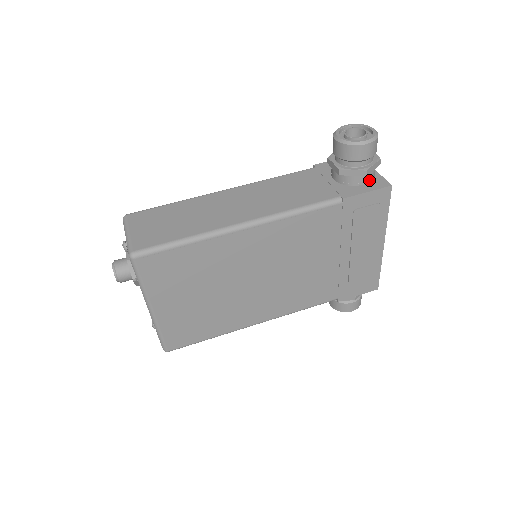
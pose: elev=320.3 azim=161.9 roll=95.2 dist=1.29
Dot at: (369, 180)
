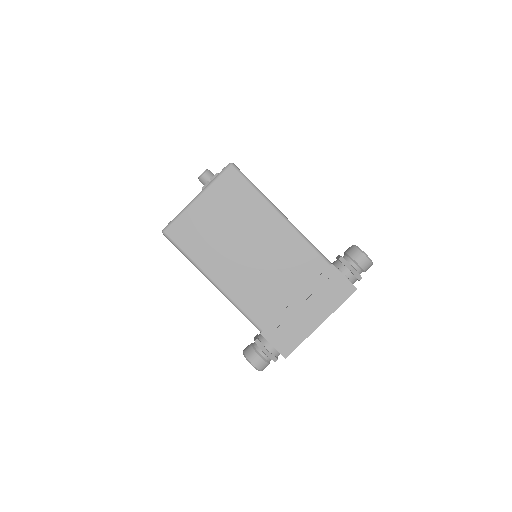
Dot at: (348, 279)
